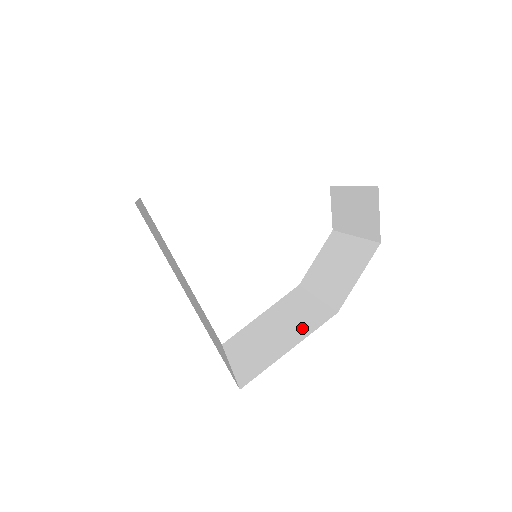
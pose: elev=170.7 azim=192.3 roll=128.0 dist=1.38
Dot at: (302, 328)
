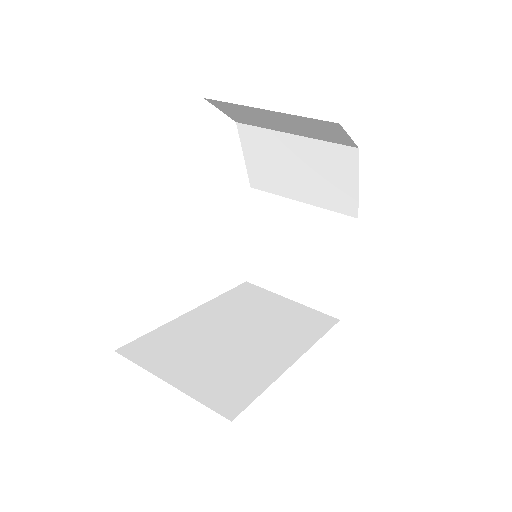
Dot at: (333, 246)
